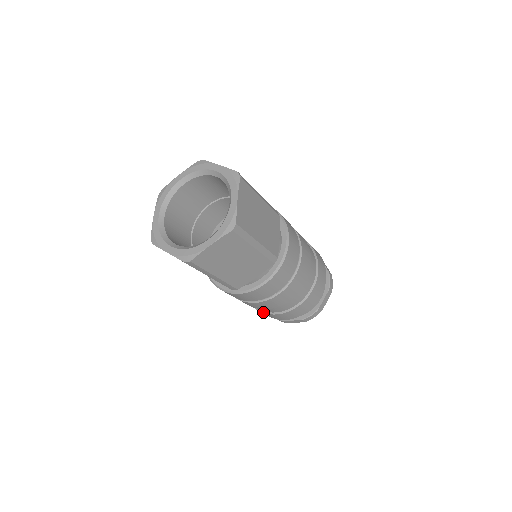
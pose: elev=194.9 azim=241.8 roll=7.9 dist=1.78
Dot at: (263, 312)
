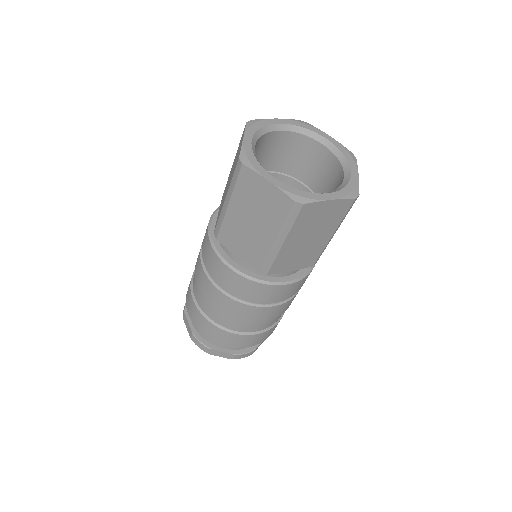
Dot at: (217, 325)
